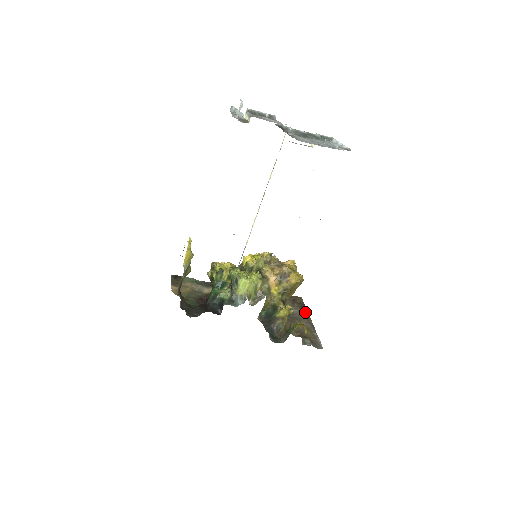
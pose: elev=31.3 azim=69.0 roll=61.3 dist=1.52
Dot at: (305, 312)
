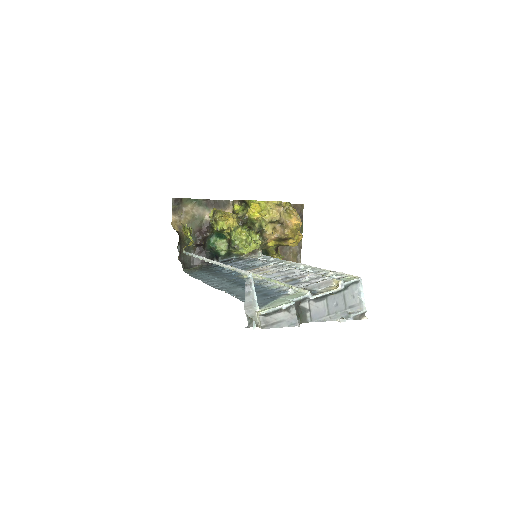
Dot at: occluded
